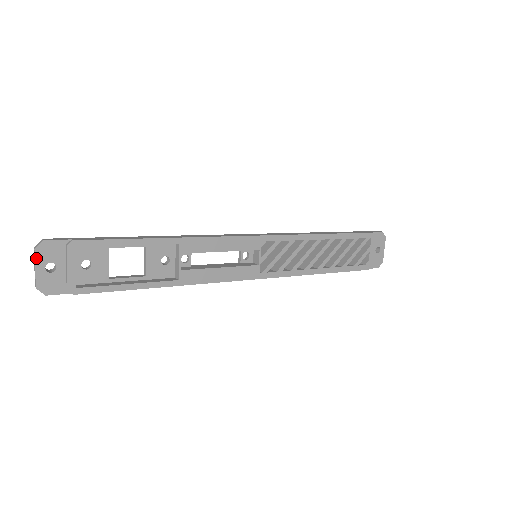
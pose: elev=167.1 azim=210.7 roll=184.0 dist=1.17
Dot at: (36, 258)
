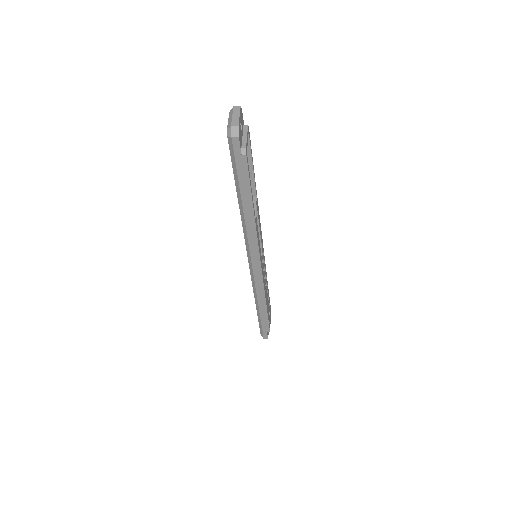
Dot at: (240, 111)
